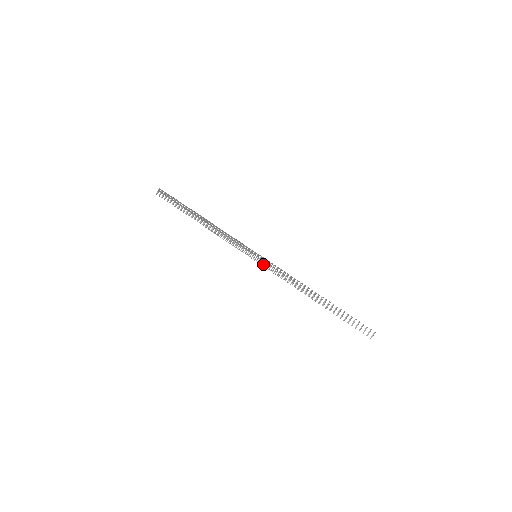
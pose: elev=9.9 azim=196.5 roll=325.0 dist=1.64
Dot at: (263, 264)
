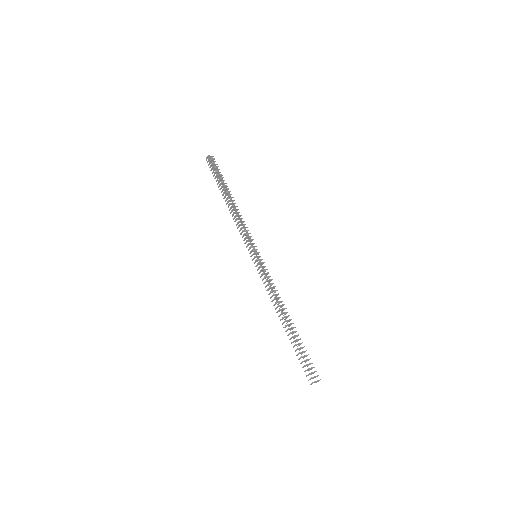
Dot at: (261, 265)
